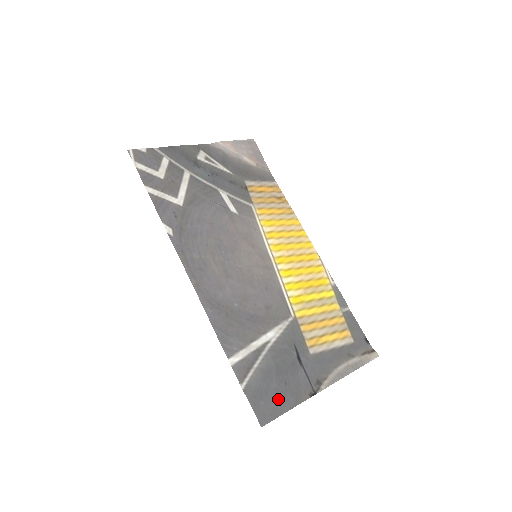
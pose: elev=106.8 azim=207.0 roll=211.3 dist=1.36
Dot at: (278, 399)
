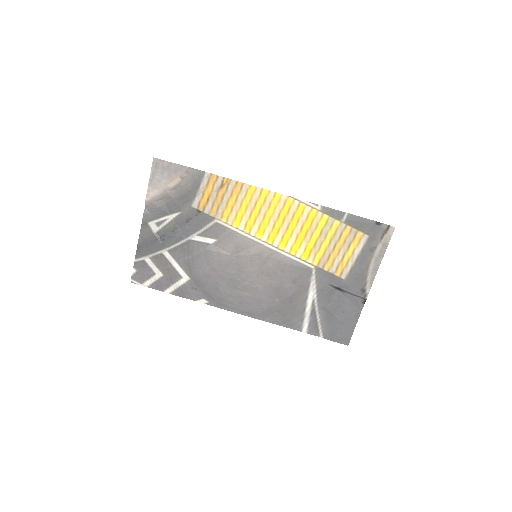
Dot at: (346, 325)
